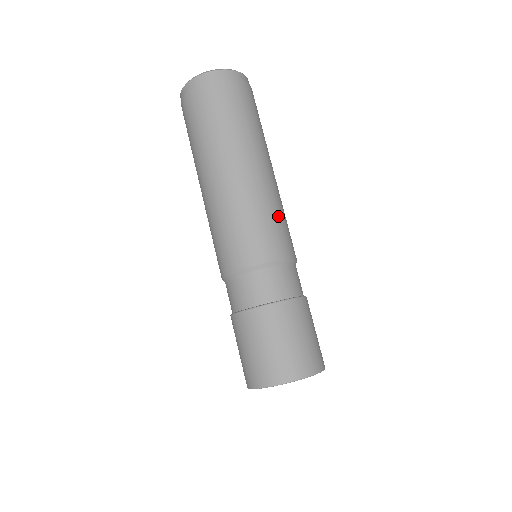
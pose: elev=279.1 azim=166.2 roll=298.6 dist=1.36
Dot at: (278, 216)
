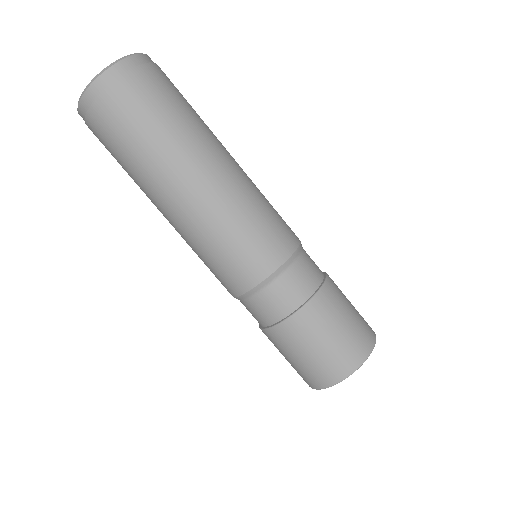
Dot at: occluded
